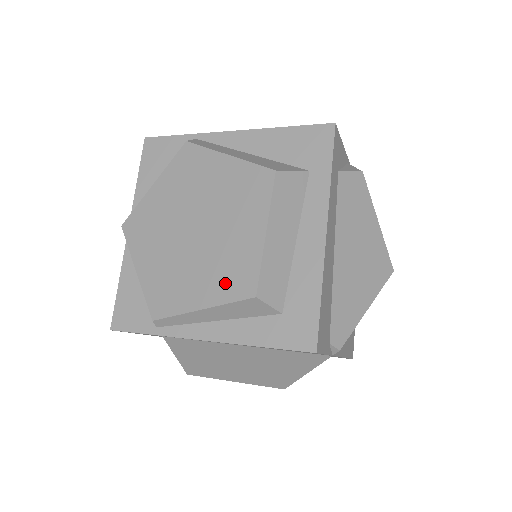
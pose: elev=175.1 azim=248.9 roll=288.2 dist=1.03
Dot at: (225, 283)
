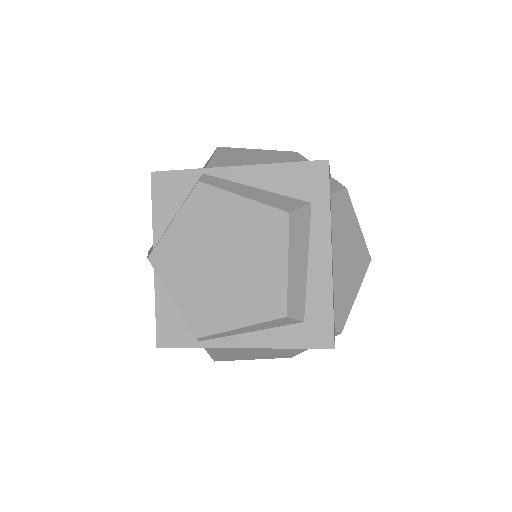
Dot at: (258, 306)
